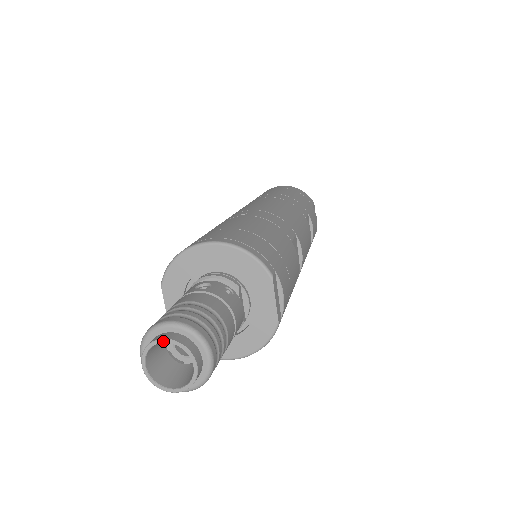
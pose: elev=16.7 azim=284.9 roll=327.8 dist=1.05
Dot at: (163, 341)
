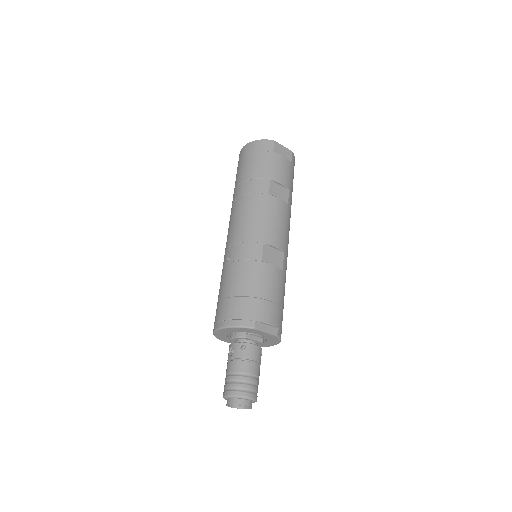
Dot at: occluded
